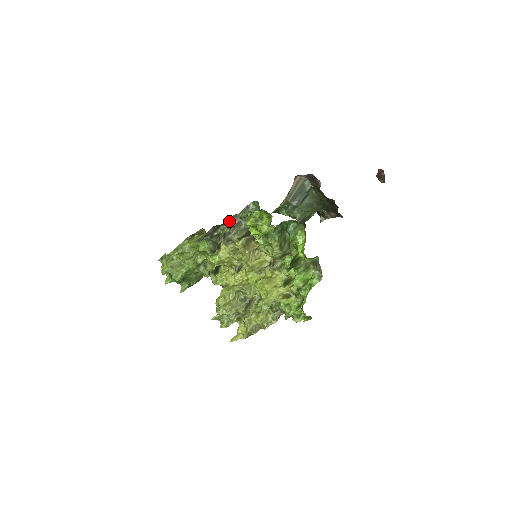
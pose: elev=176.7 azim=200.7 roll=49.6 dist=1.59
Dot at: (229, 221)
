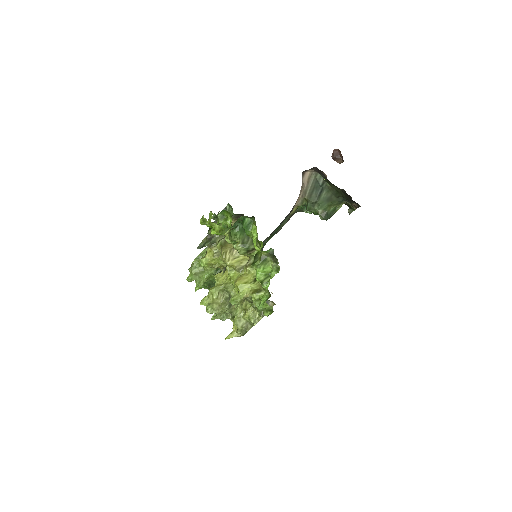
Dot at: occluded
